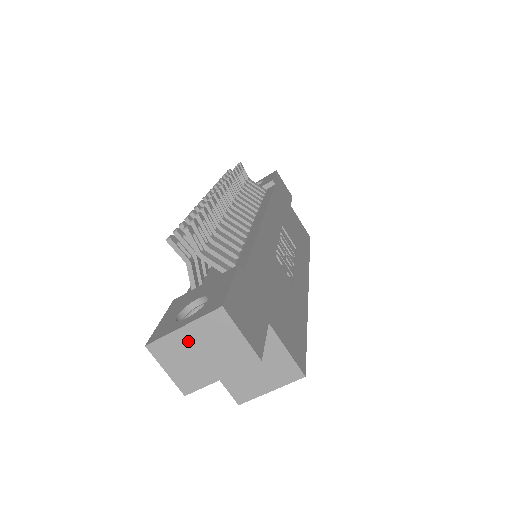
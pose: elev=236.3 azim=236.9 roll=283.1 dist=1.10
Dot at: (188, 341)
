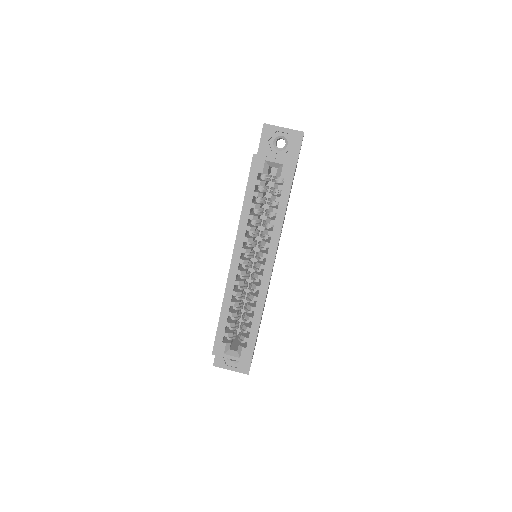
Dot at: occluded
